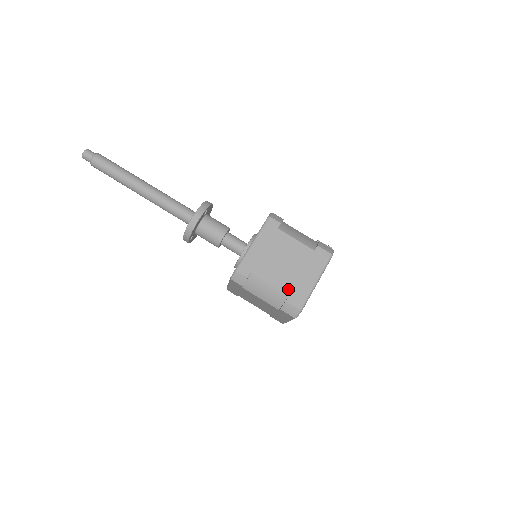
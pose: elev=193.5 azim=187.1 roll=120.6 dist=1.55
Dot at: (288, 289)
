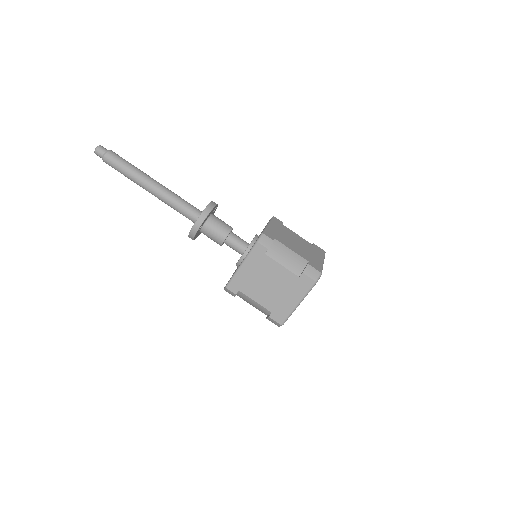
Dot at: (306, 258)
